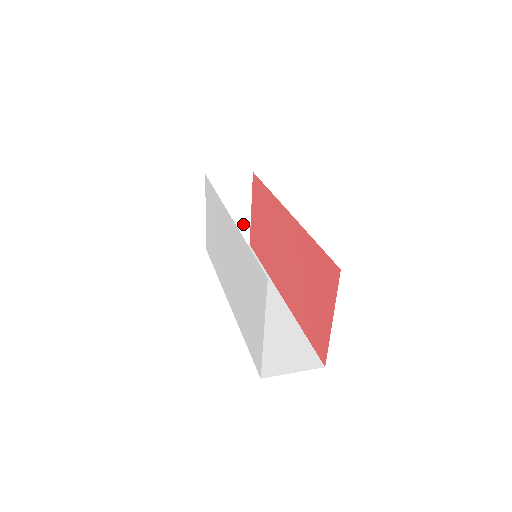
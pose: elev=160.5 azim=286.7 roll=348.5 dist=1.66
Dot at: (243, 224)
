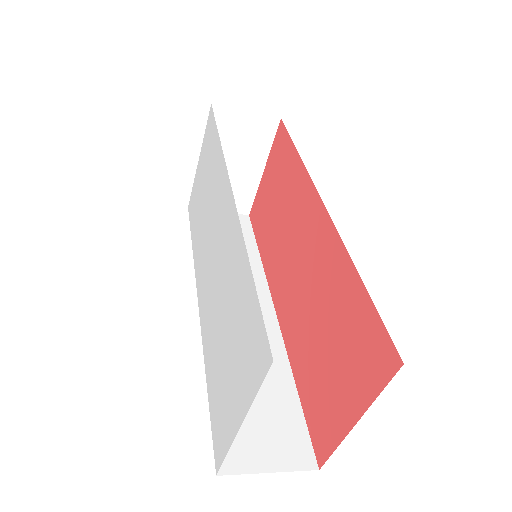
Dot at: (247, 187)
